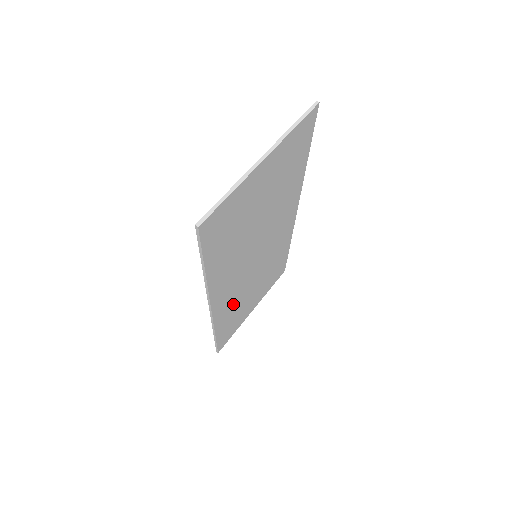
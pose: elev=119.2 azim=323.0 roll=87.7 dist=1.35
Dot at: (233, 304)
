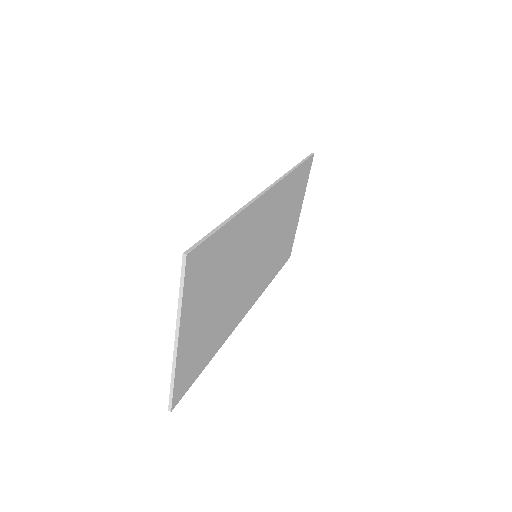
Dot at: (268, 268)
